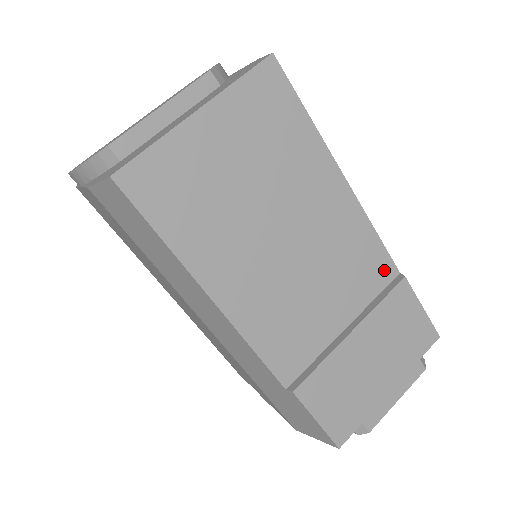
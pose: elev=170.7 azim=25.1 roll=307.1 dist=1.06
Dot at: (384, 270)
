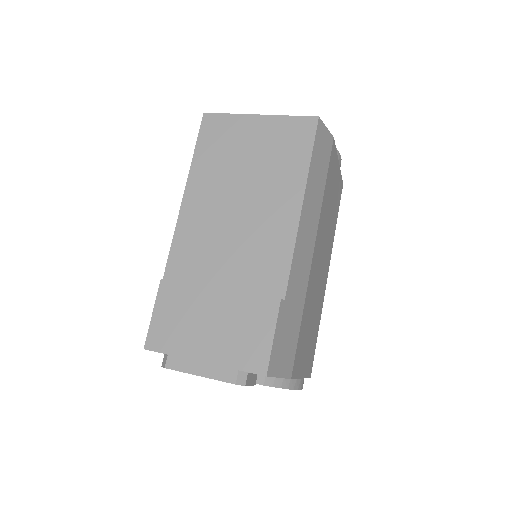
Dot at: (276, 285)
